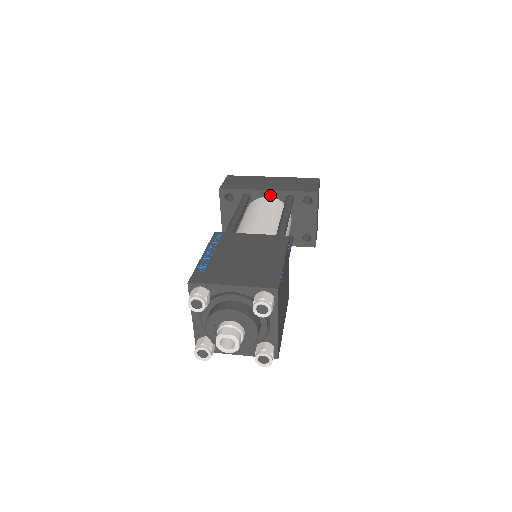
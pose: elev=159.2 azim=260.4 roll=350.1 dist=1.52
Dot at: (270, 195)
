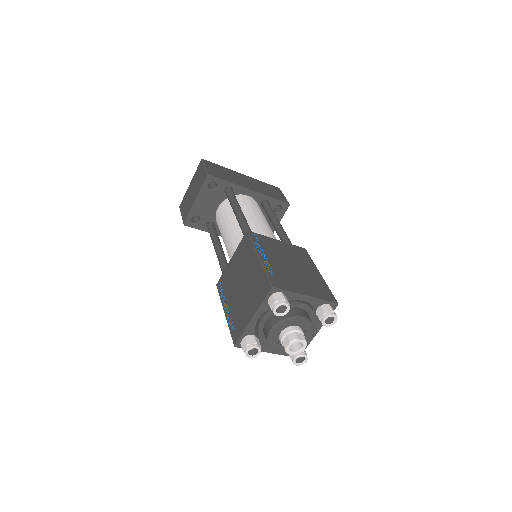
Dot at: (251, 195)
